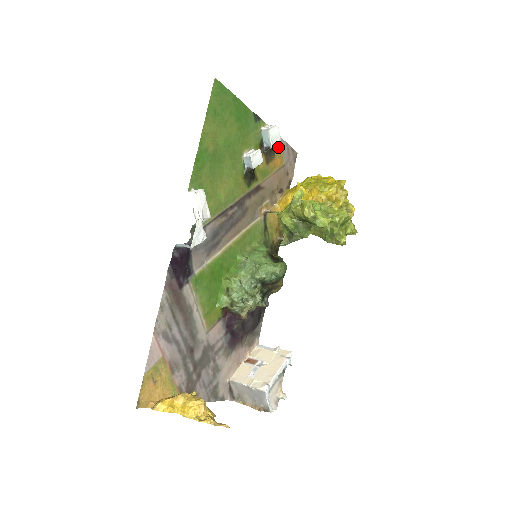
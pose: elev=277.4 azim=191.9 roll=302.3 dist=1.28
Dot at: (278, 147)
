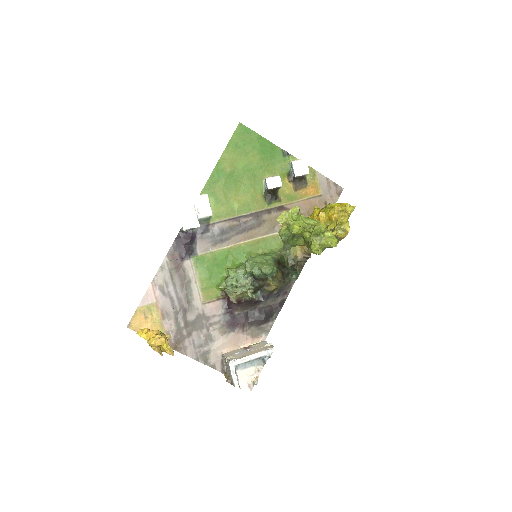
Dot at: (313, 179)
